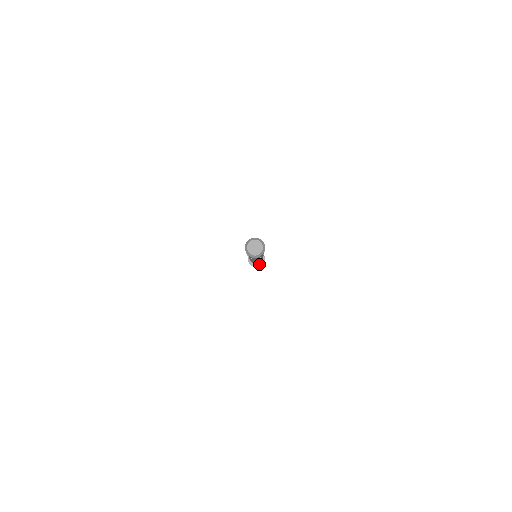
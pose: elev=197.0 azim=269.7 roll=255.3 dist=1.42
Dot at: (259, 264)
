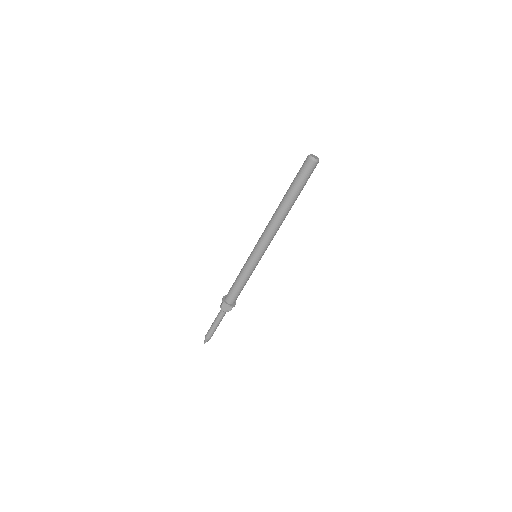
Dot at: (231, 304)
